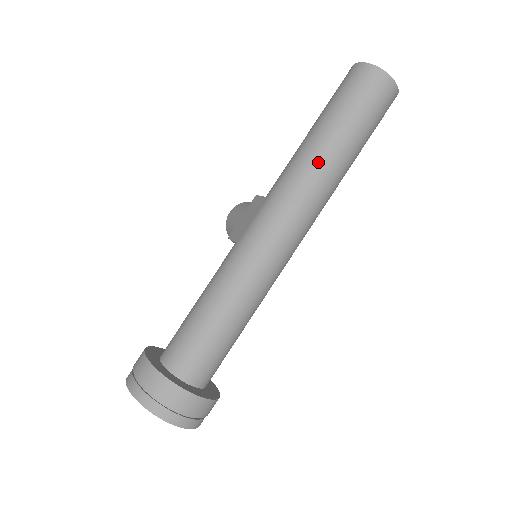
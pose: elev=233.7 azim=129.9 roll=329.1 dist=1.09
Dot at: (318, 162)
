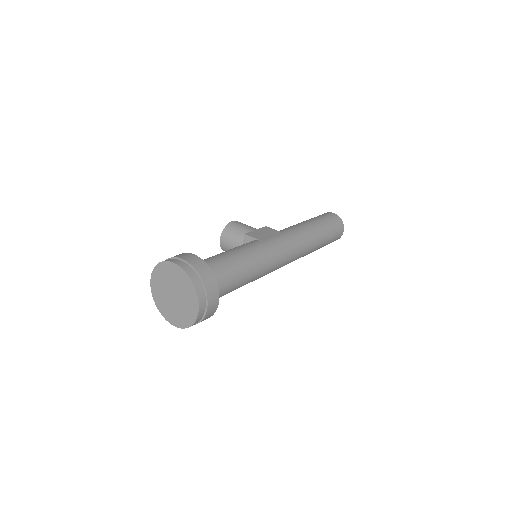
Dot at: (312, 238)
